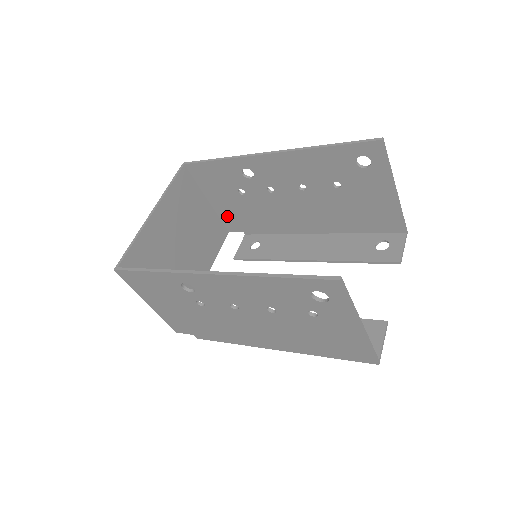
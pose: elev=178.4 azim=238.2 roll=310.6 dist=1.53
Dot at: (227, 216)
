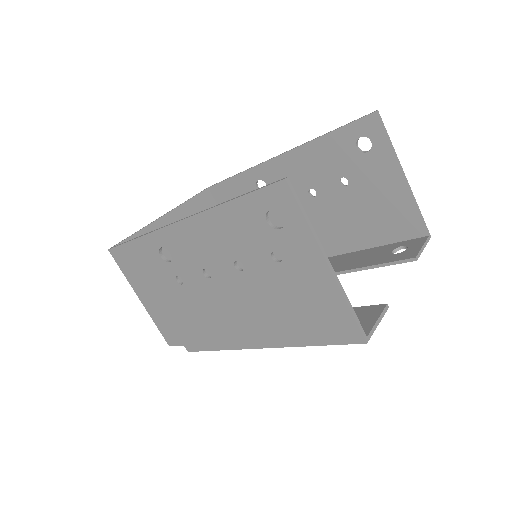
Dot at: occluded
